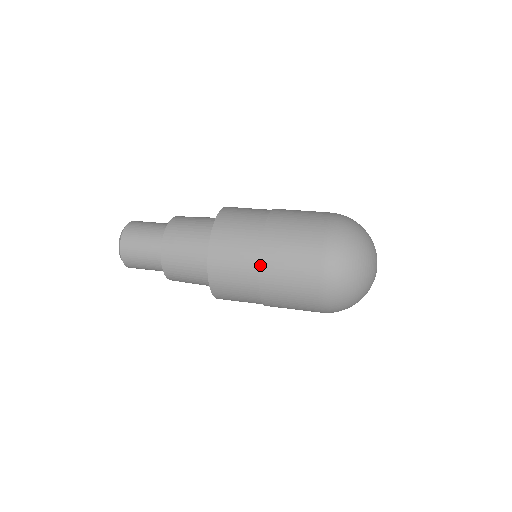
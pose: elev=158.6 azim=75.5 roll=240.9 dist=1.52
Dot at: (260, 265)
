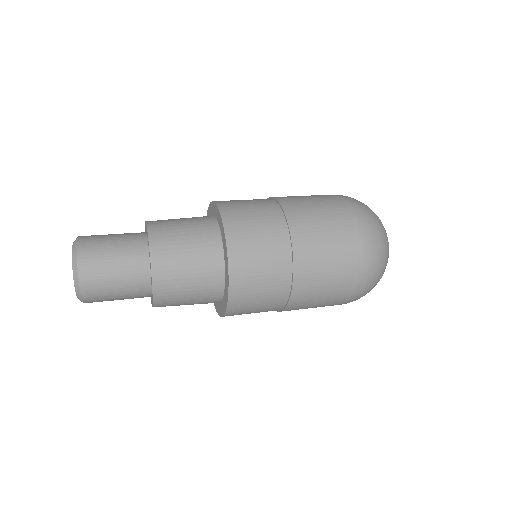
Dot at: (285, 212)
